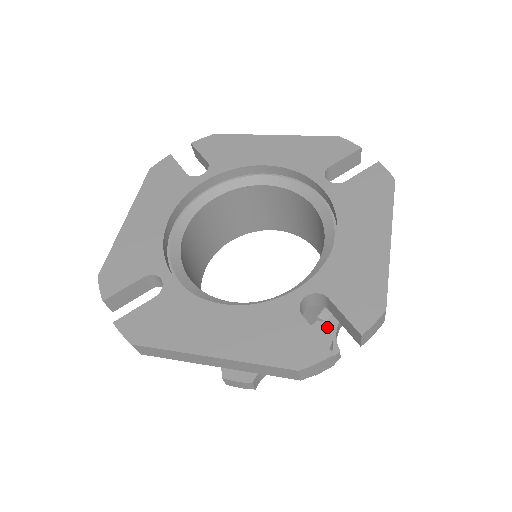
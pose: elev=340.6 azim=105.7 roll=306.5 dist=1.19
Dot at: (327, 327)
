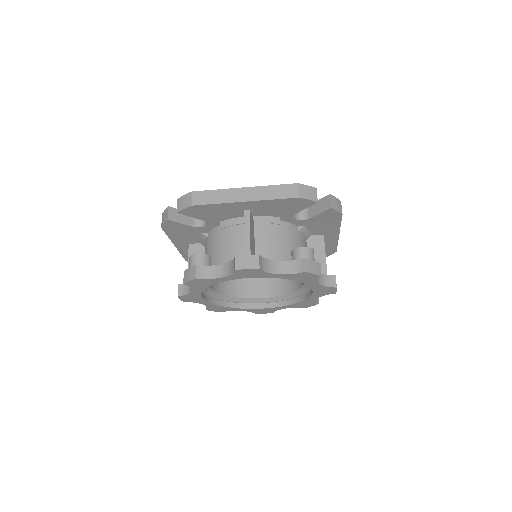
Dot at: occluded
